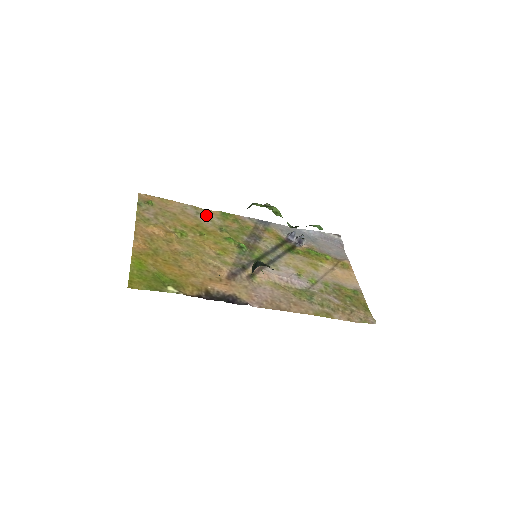
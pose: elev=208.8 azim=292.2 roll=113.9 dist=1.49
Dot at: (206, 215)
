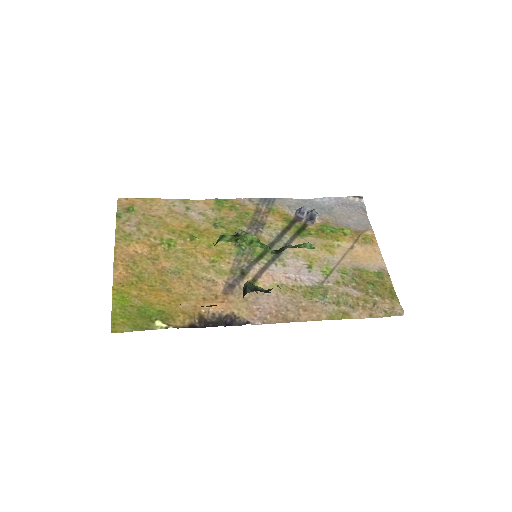
Dot at: (198, 208)
